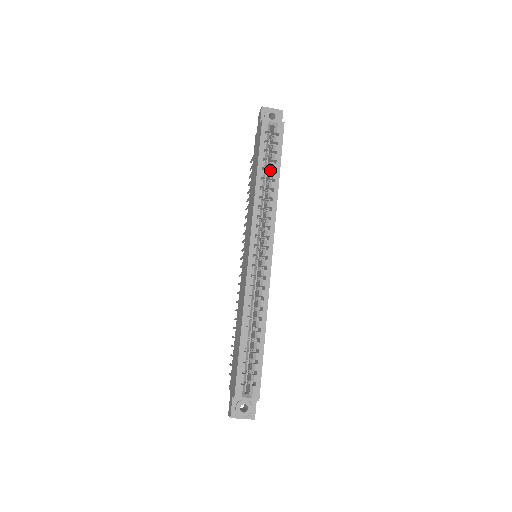
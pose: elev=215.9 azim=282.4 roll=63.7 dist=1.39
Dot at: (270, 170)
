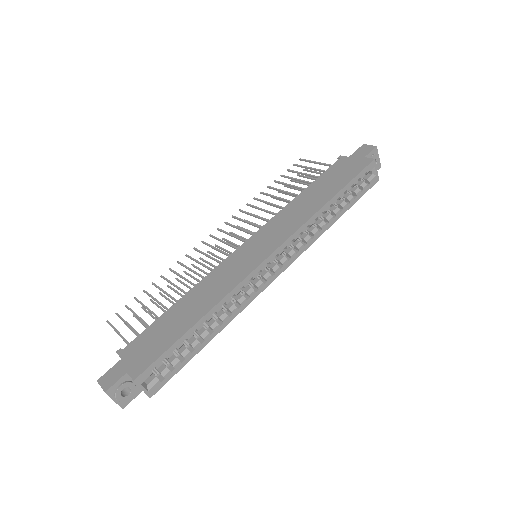
Dot at: (338, 204)
